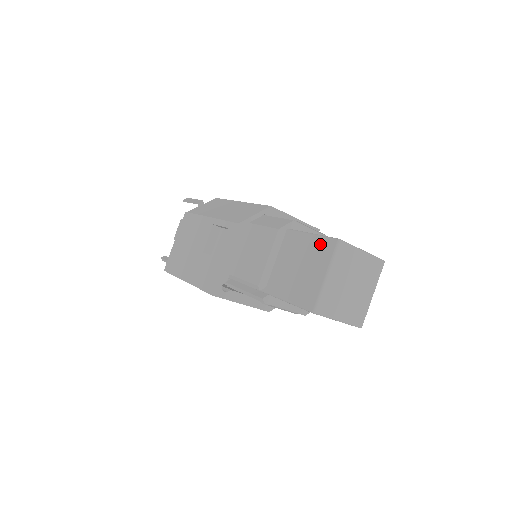
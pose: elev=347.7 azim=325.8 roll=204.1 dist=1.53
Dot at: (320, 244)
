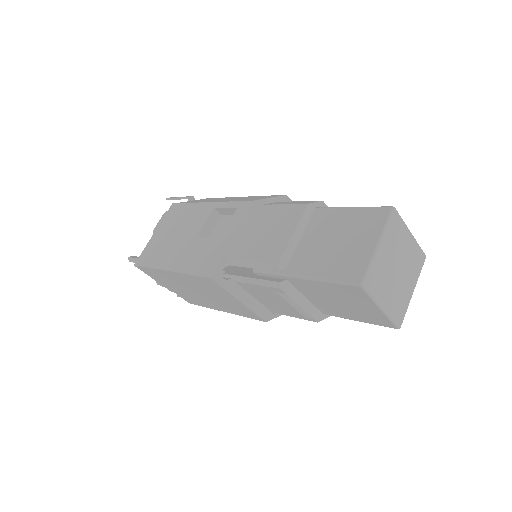
Dot at: (366, 214)
